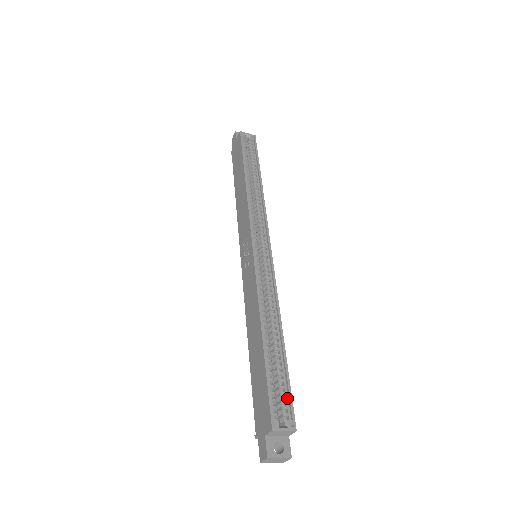
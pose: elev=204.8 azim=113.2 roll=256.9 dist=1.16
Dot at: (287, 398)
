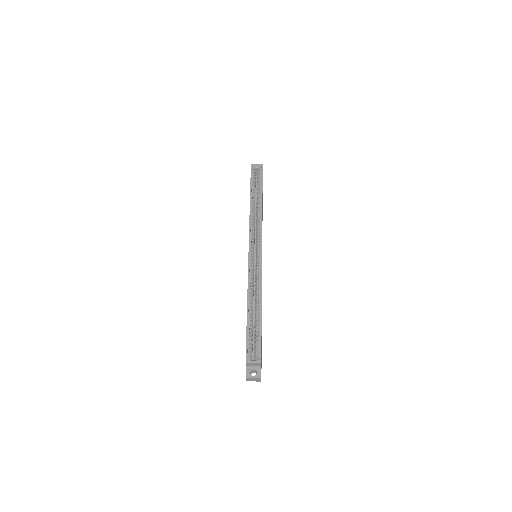
Dot at: (259, 345)
